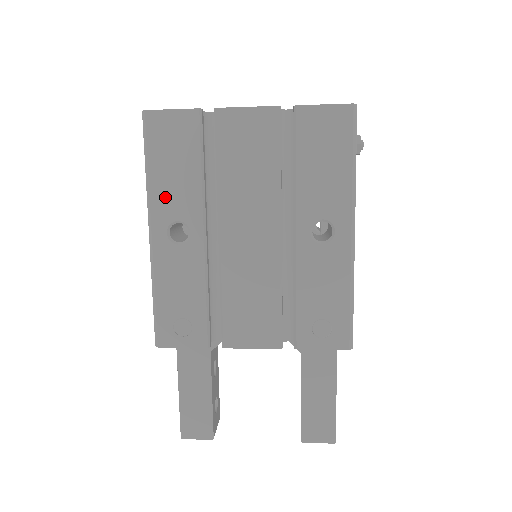
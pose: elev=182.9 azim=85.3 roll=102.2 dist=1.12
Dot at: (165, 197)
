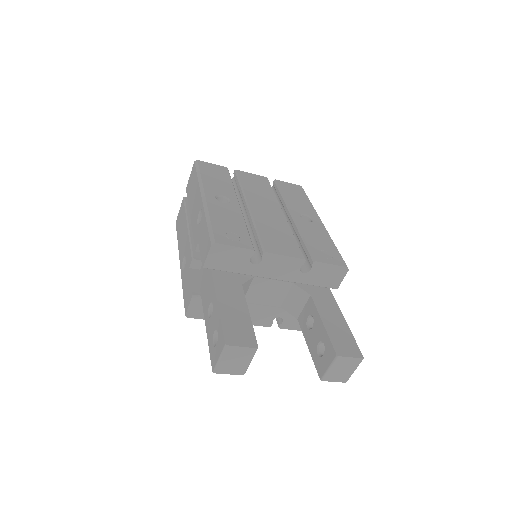
Dot at: (212, 186)
